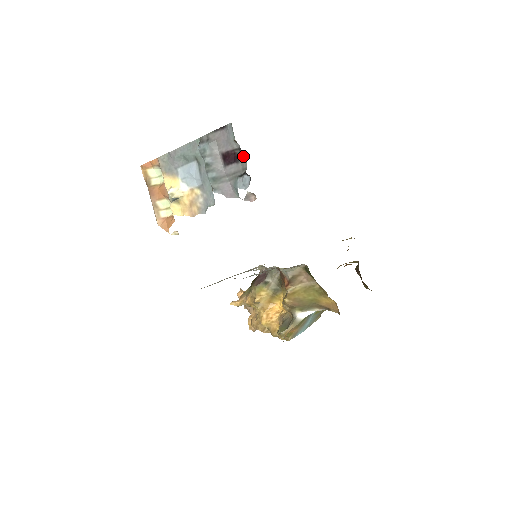
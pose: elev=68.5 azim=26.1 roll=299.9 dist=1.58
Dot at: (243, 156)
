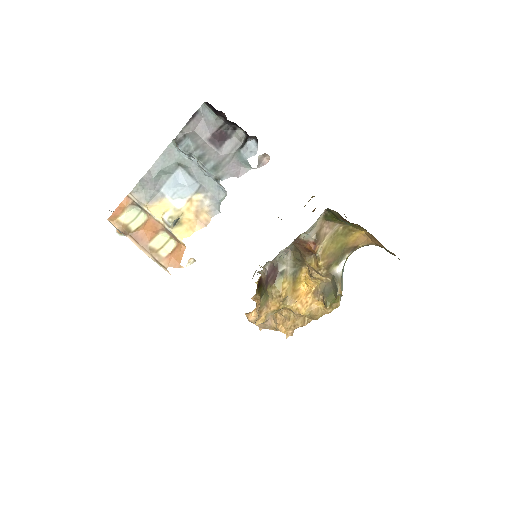
Dot at: (235, 126)
